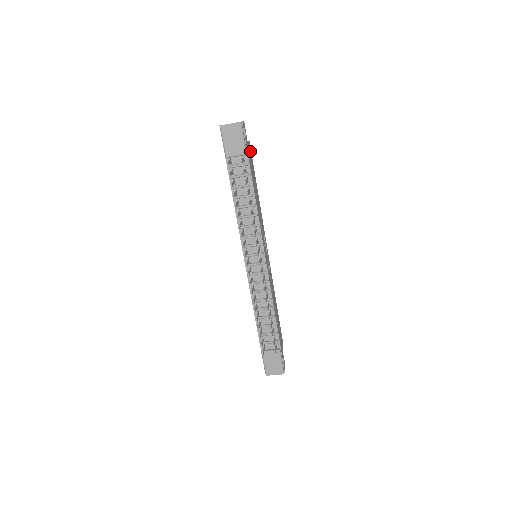
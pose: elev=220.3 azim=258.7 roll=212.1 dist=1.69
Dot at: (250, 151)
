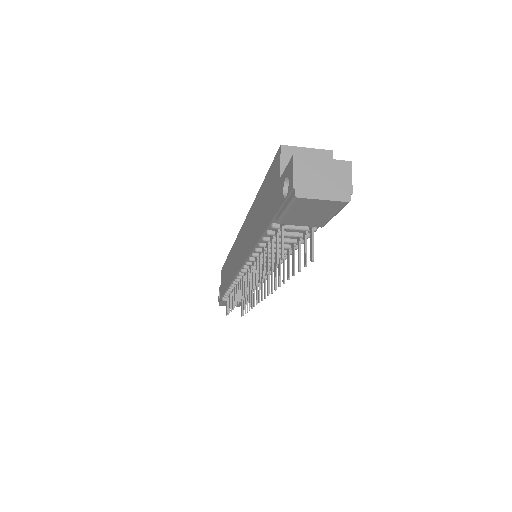
Dot at: occluded
